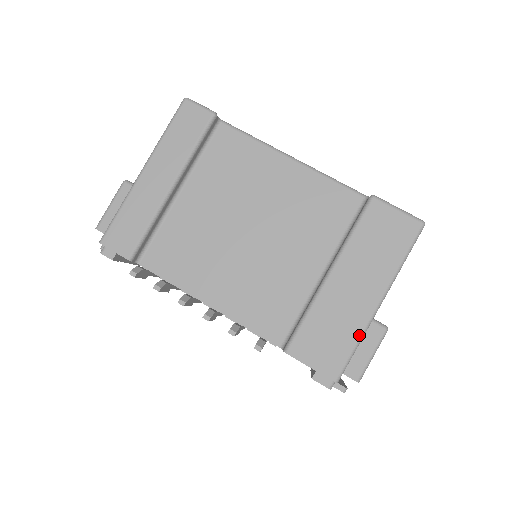
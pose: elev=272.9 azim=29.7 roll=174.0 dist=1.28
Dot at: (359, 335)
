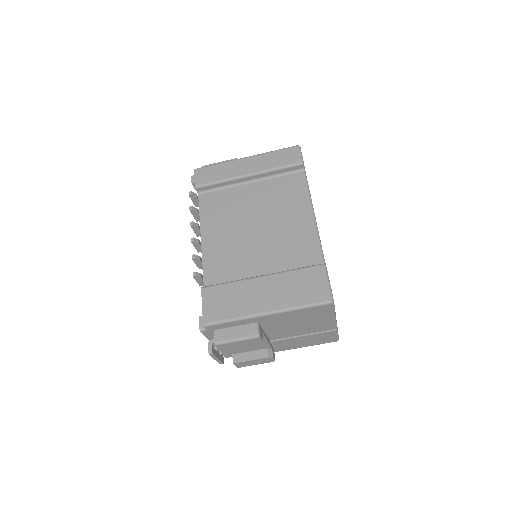
Dot at: (239, 316)
